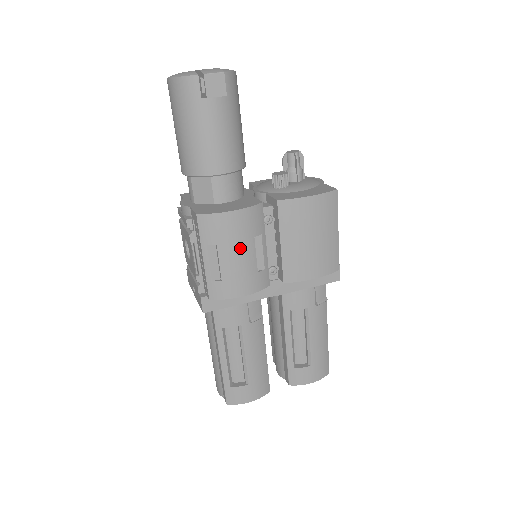
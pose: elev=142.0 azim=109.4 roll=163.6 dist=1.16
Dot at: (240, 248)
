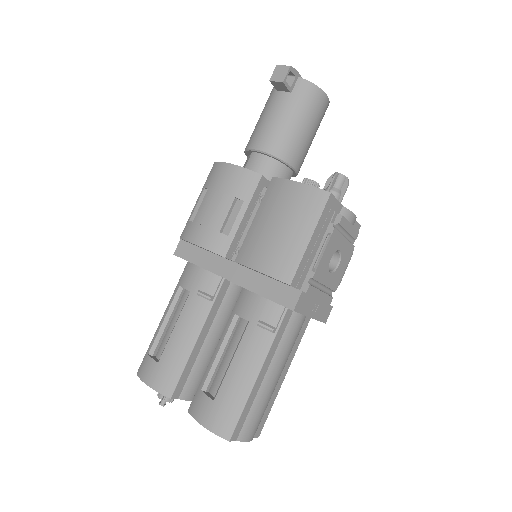
Dot at: (219, 199)
